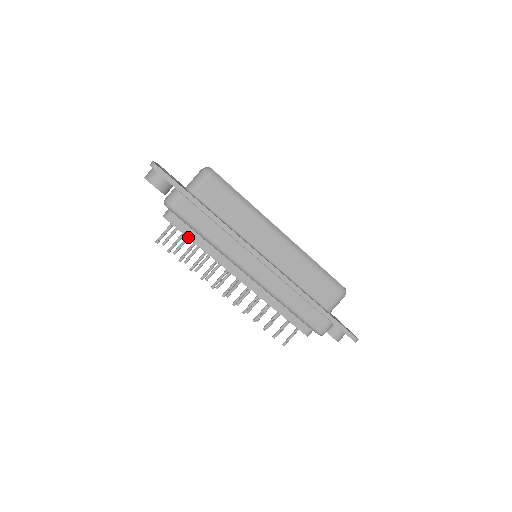
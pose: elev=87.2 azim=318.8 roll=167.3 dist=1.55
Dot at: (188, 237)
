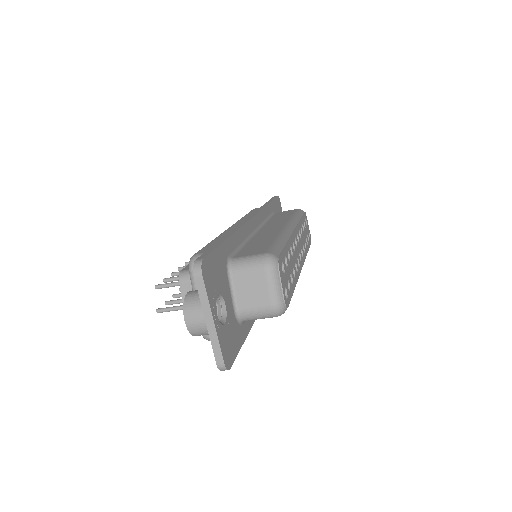
Dot at: occluded
